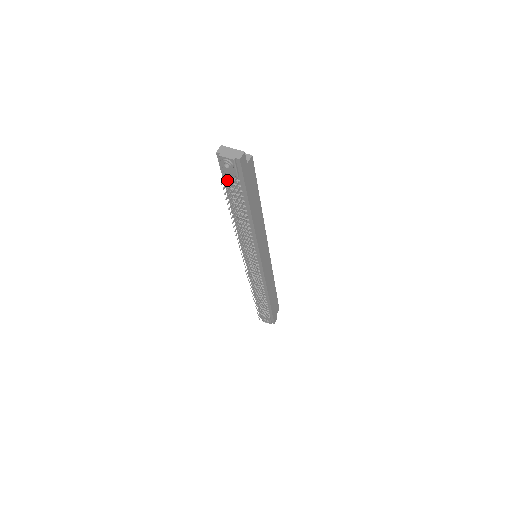
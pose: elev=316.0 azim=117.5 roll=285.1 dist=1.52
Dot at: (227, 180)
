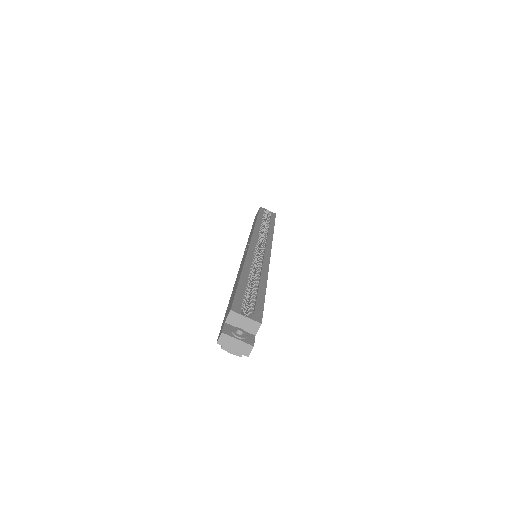
Dot at: occluded
